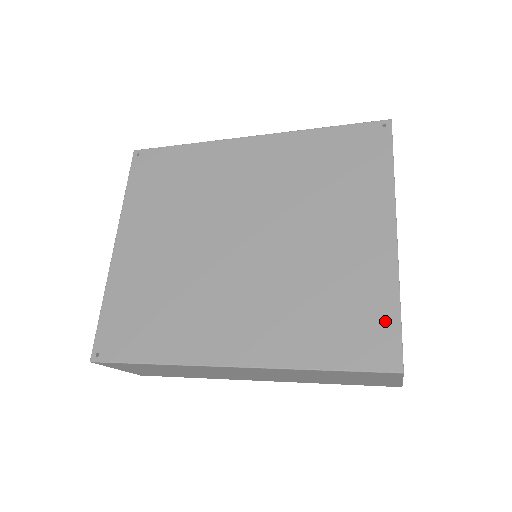
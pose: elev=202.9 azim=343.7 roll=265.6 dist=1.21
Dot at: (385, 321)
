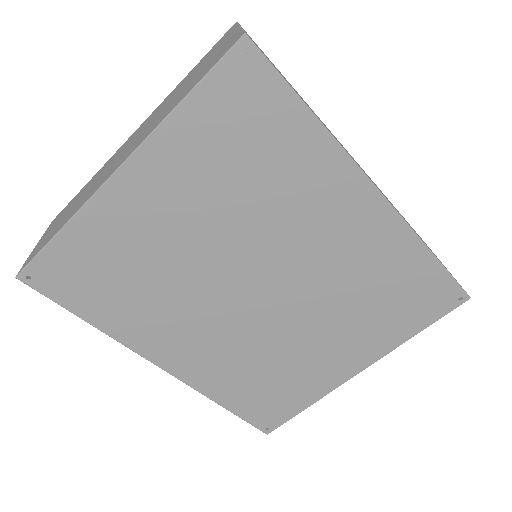
Dot at: (289, 410)
